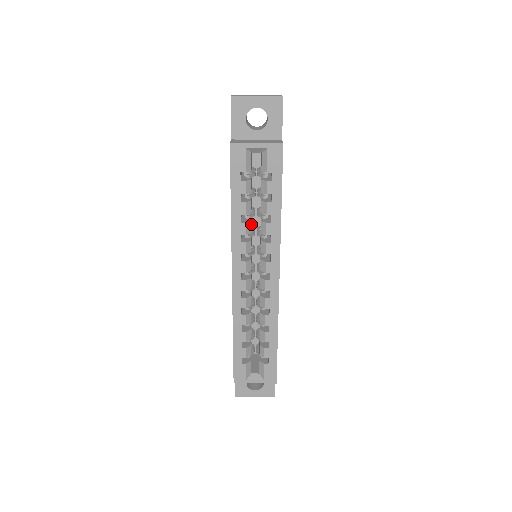
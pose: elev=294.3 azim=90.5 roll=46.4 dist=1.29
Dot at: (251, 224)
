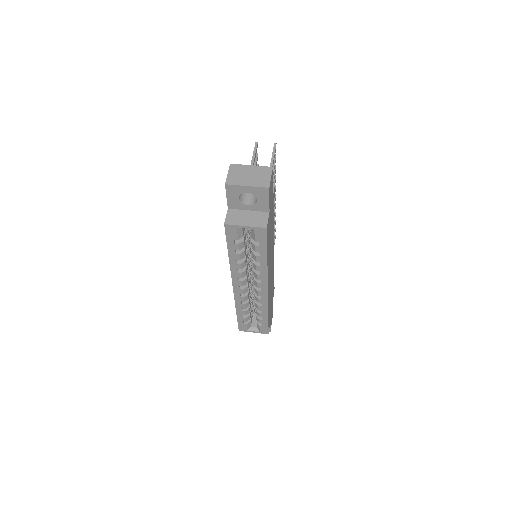
Dot at: (247, 255)
